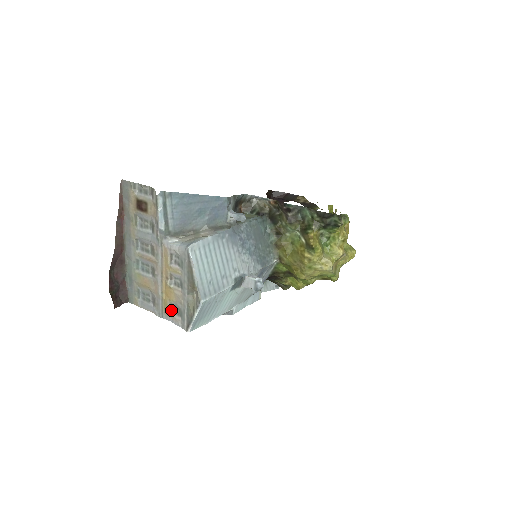
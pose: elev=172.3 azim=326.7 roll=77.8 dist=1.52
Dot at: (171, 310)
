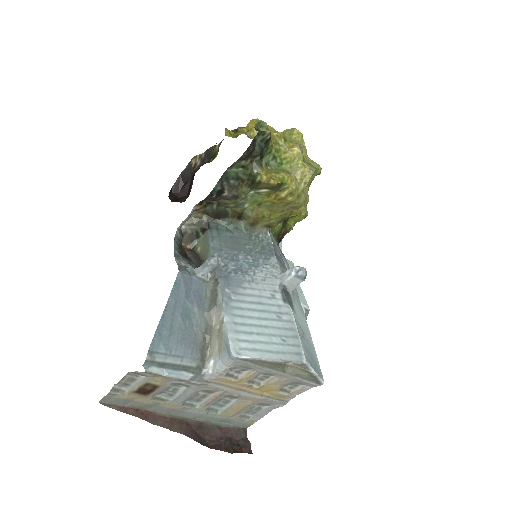
Dot at: (286, 392)
